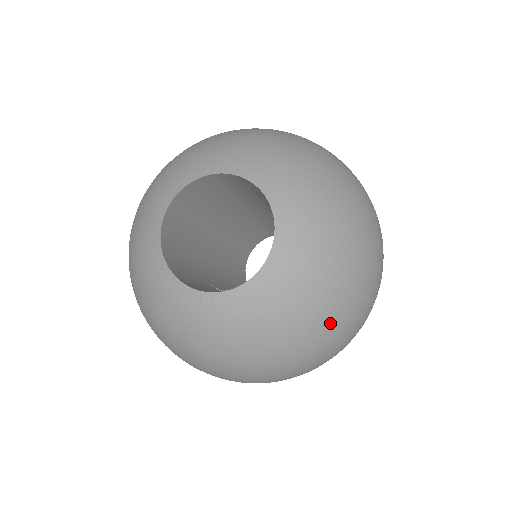
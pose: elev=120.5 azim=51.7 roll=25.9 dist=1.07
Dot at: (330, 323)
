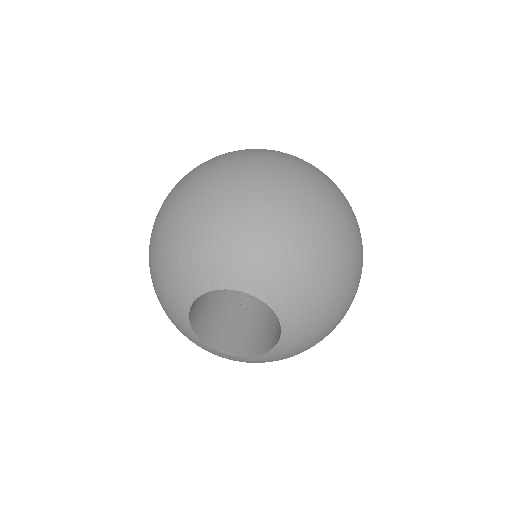
Dot at: (341, 315)
